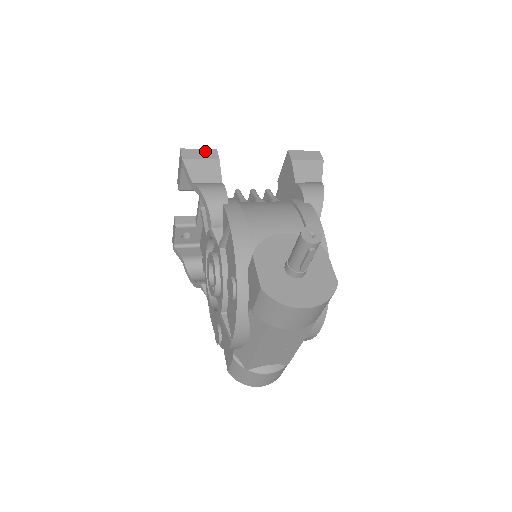
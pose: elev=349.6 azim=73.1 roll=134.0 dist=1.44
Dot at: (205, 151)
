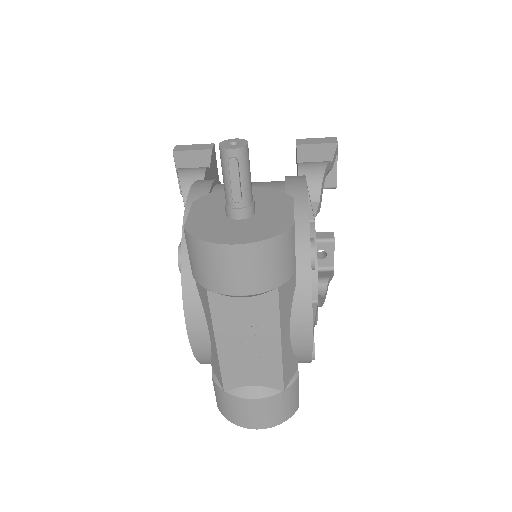
Dot at: (200, 145)
